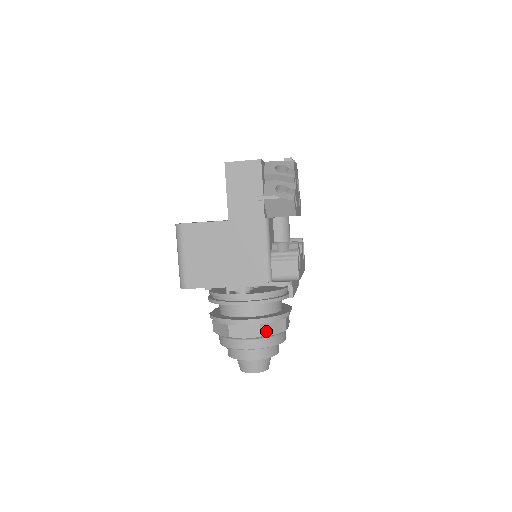
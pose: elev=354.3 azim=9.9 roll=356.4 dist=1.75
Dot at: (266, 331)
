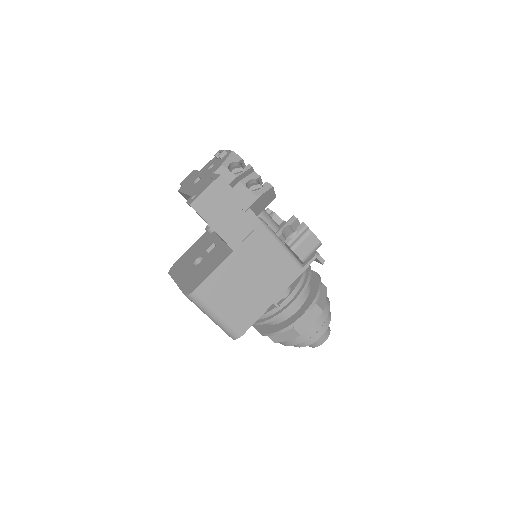
Dot at: (321, 304)
